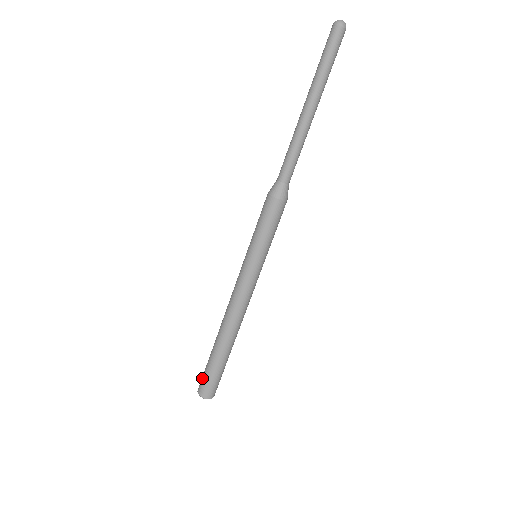
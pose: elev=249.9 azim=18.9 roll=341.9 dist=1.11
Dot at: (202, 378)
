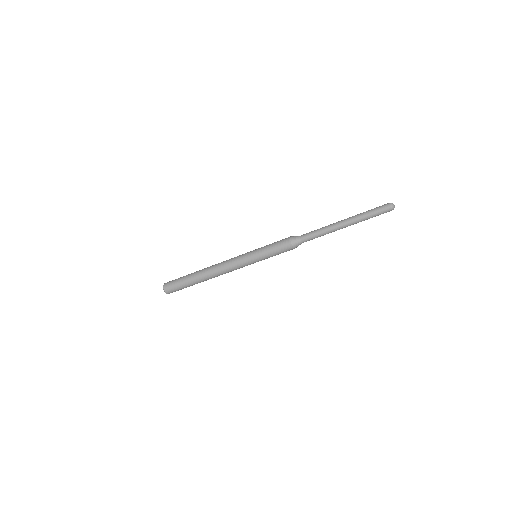
Dot at: (173, 281)
